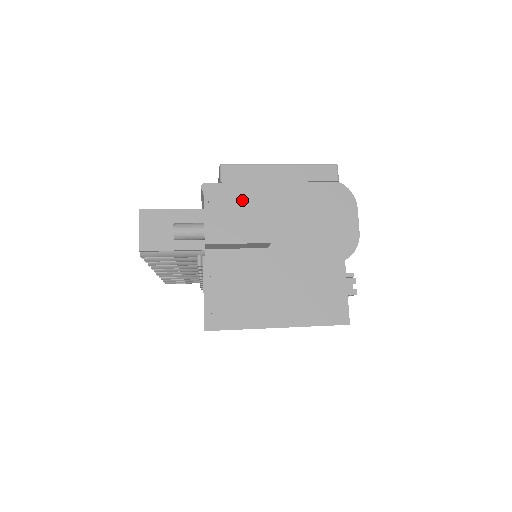
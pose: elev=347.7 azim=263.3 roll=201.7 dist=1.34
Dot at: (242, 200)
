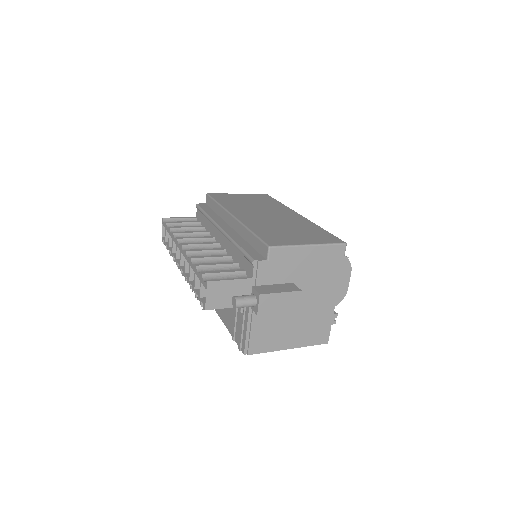
Dot at: (280, 272)
